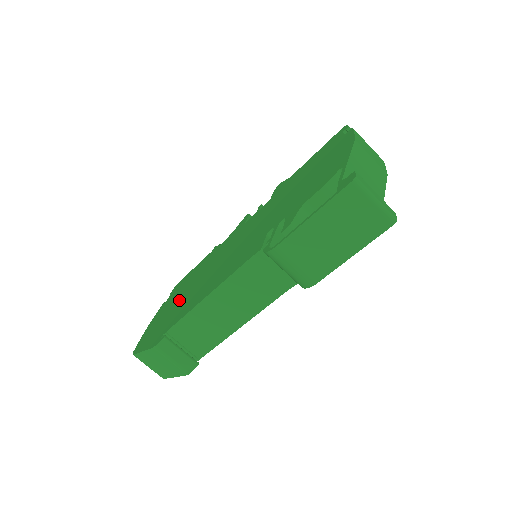
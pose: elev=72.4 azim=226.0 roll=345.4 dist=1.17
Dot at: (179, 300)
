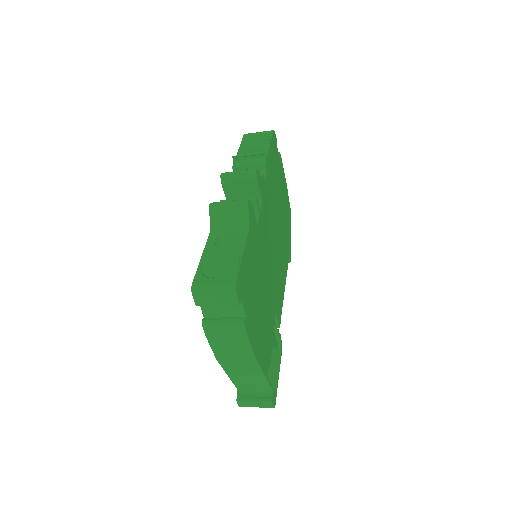
Dot at: occluded
